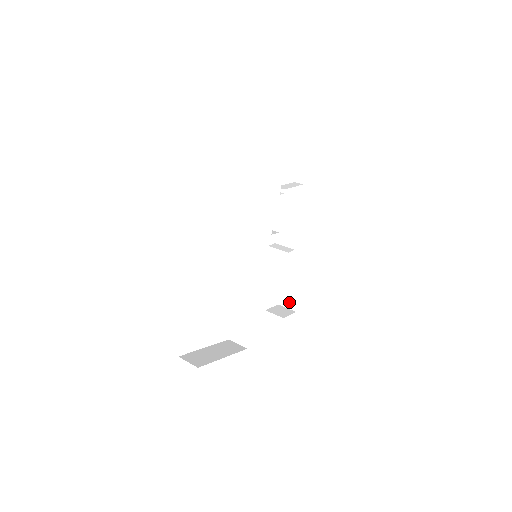
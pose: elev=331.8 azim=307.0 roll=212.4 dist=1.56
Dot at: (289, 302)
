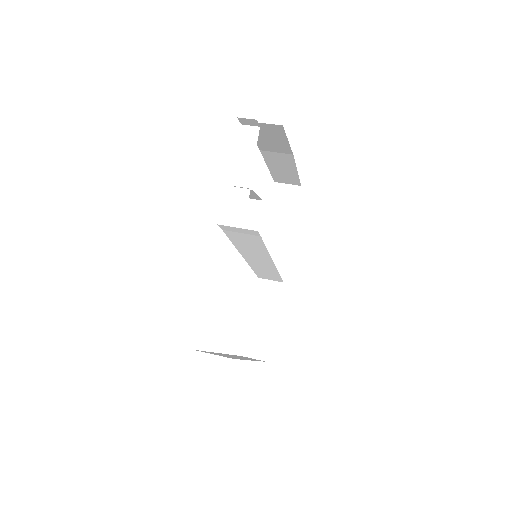
Dot at: (288, 182)
